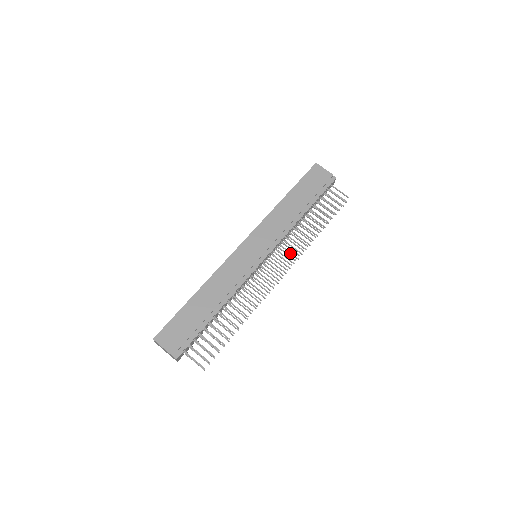
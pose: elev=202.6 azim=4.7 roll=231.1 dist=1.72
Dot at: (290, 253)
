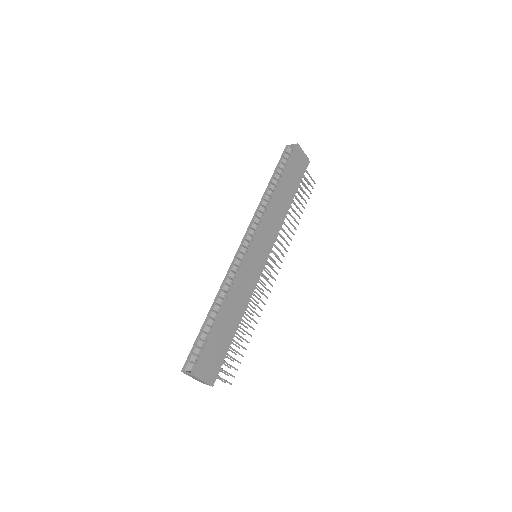
Dot at: (276, 246)
